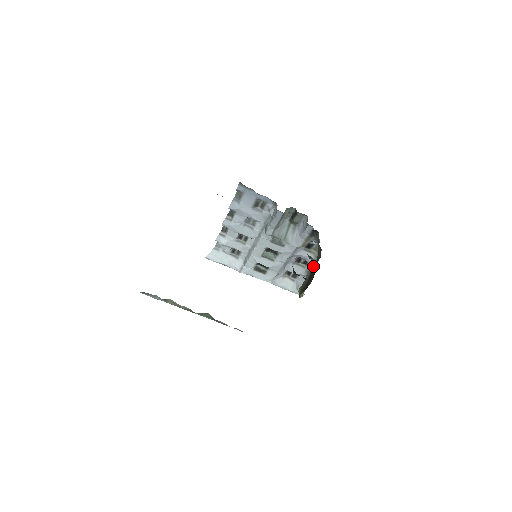
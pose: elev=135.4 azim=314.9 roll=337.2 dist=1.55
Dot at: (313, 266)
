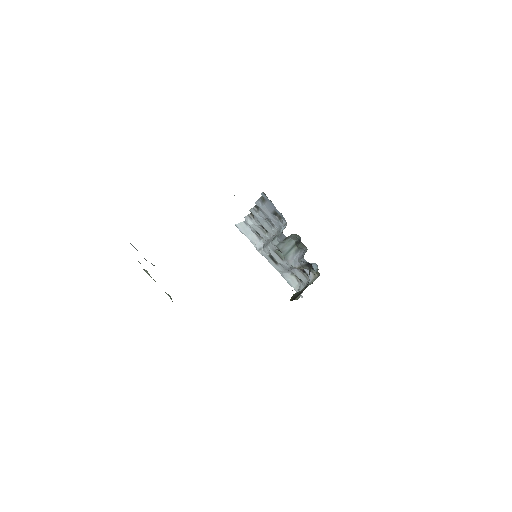
Dot at: (308, 285)
